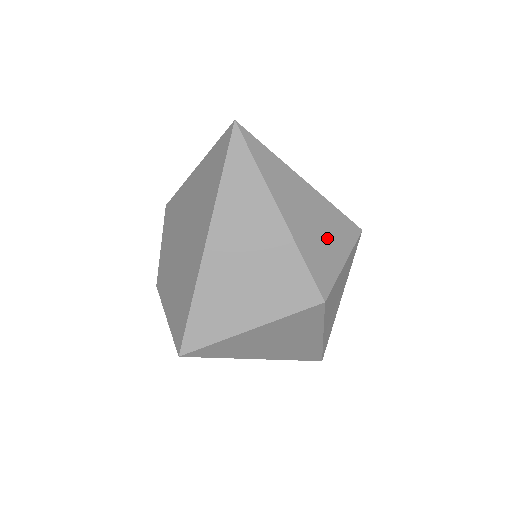
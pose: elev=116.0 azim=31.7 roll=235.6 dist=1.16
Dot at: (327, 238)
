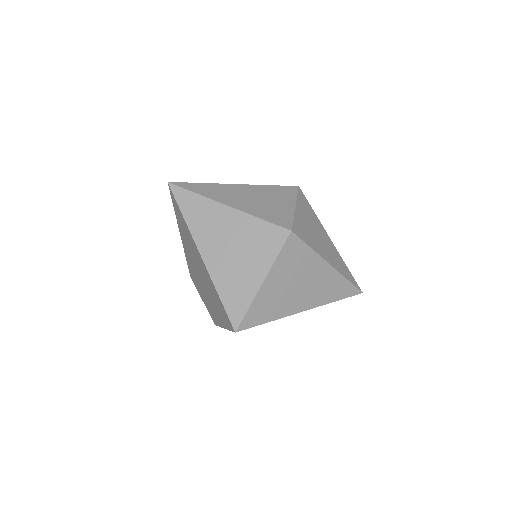
Dot at: (271, 202)
